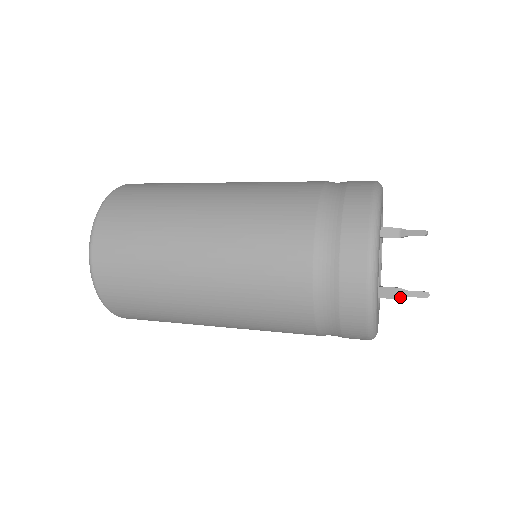
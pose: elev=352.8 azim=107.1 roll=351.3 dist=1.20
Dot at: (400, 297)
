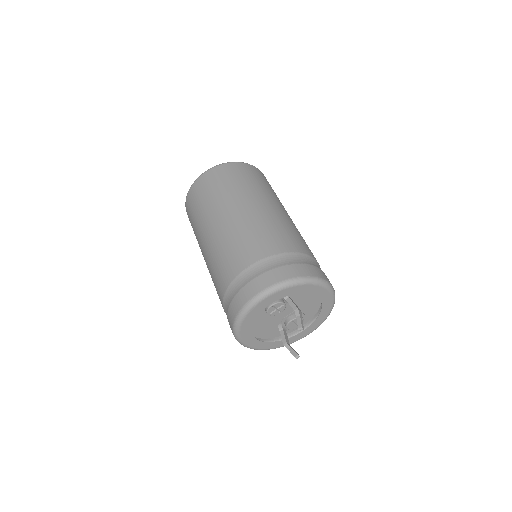
Dot at: occluded
